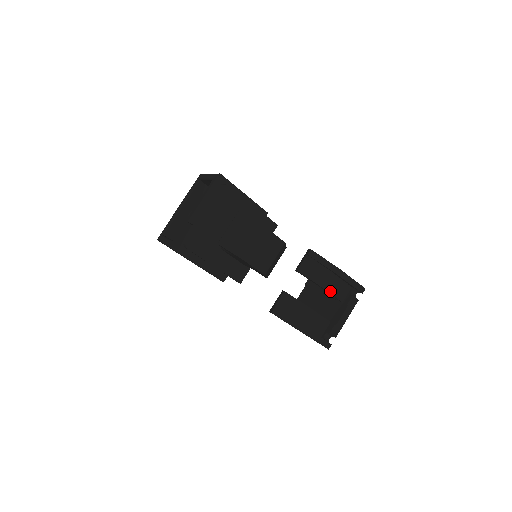
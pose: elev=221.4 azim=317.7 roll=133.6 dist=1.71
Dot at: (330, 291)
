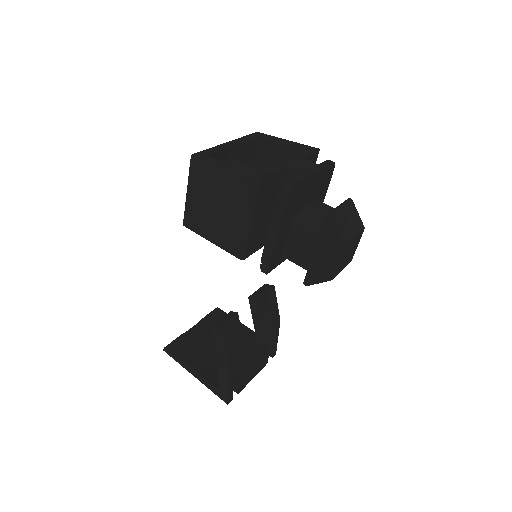
Dot at: (259, 339)
